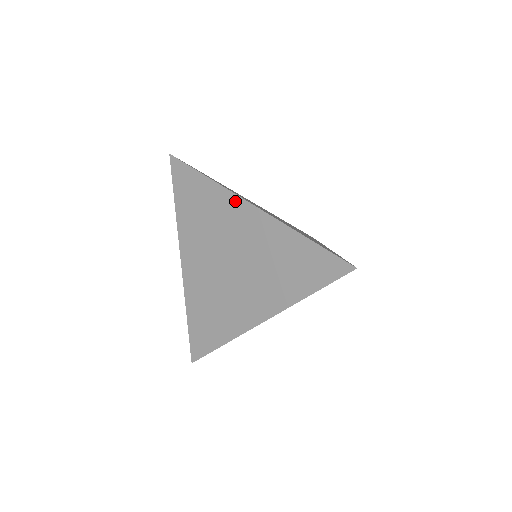
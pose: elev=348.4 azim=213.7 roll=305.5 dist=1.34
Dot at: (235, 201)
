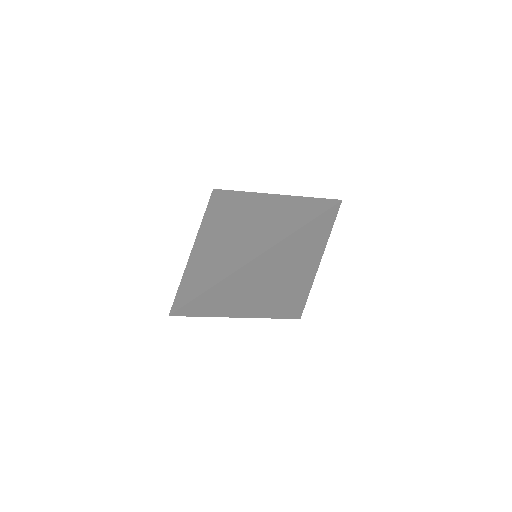
Dot at: (255, 196)
